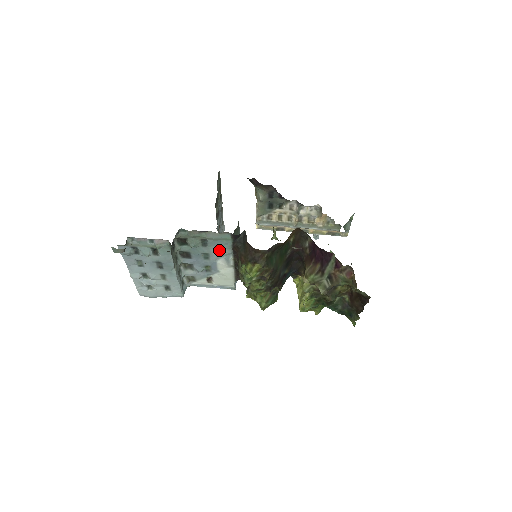
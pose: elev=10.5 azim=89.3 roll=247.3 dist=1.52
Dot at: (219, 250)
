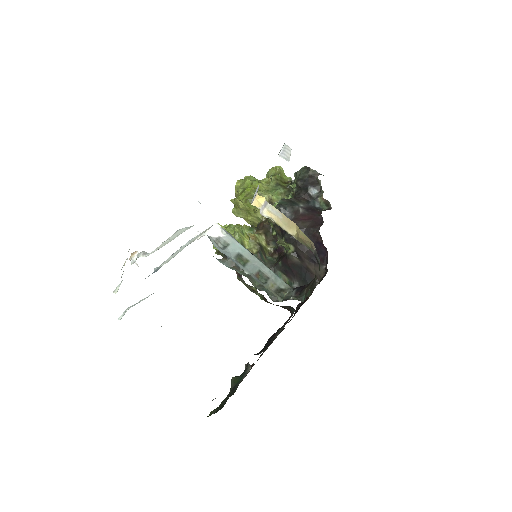
Dot at: occluded
